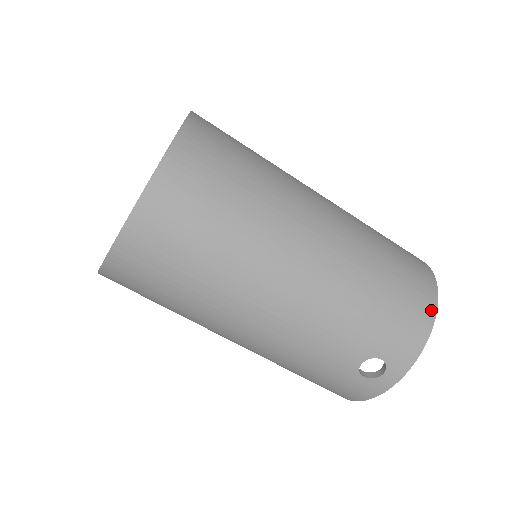
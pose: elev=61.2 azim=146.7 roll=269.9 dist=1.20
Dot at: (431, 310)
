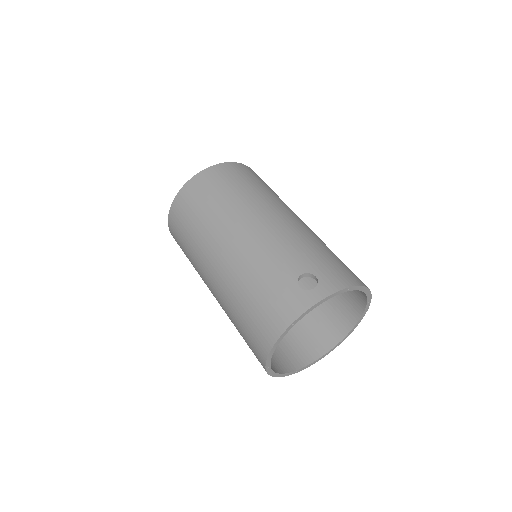
Dot at: (361, 283)
